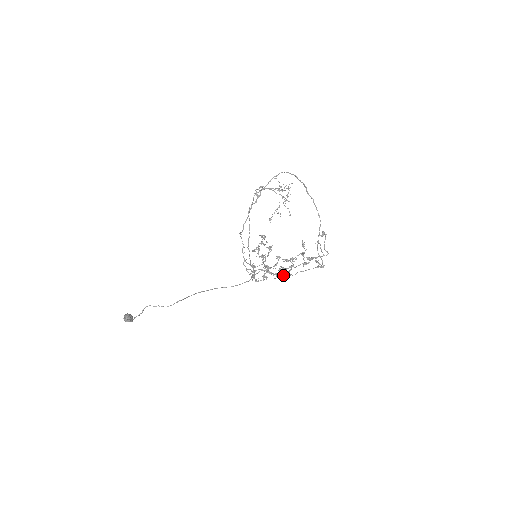
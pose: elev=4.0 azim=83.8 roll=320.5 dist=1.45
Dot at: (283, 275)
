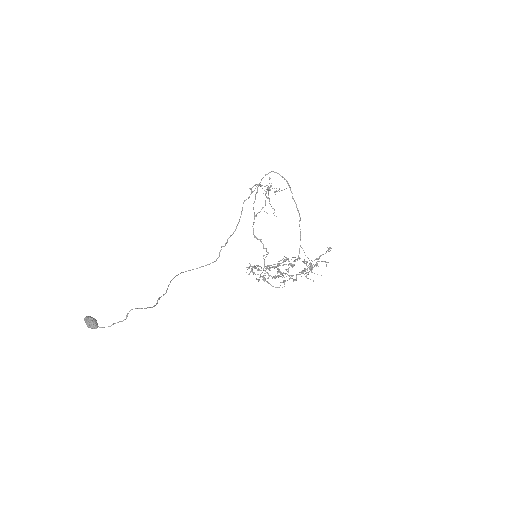
Dot at: occluded
